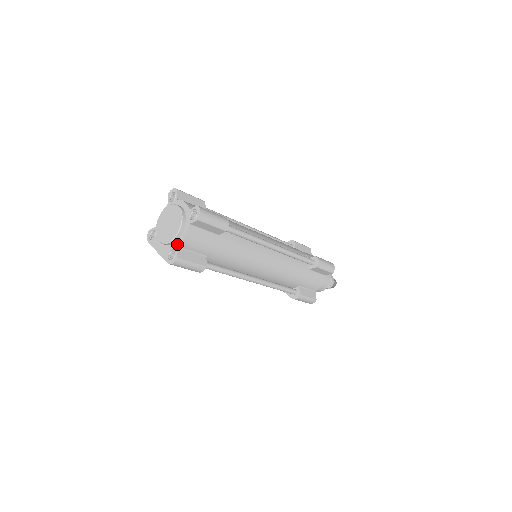
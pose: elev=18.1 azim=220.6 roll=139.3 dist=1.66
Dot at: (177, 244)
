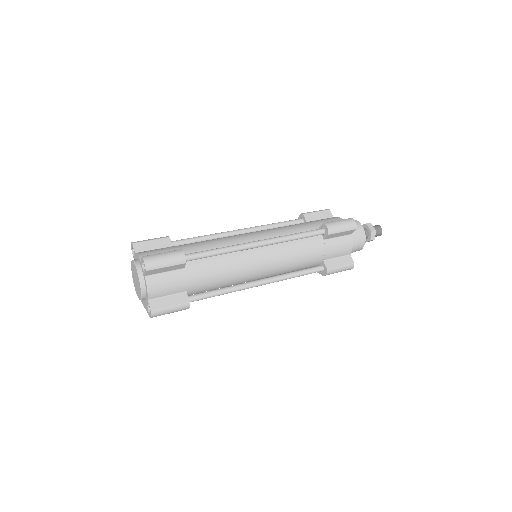
Dot at: (147, 298)
